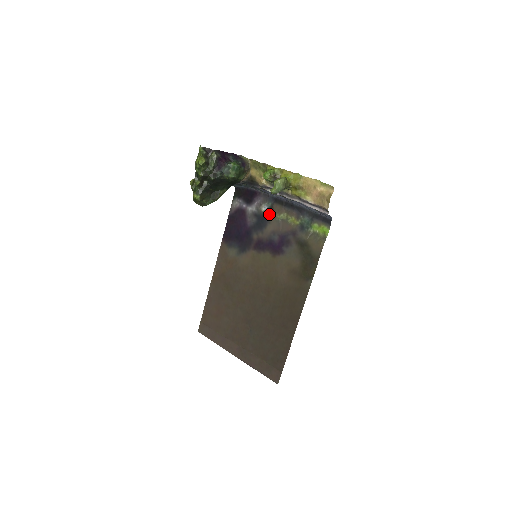
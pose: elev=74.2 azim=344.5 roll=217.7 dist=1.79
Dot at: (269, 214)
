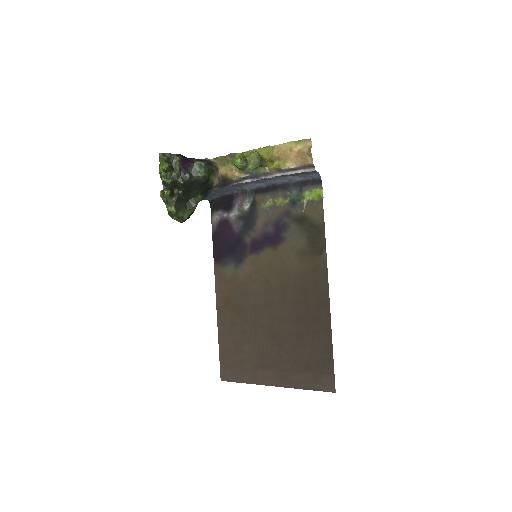
Dot at: (254, 209)
